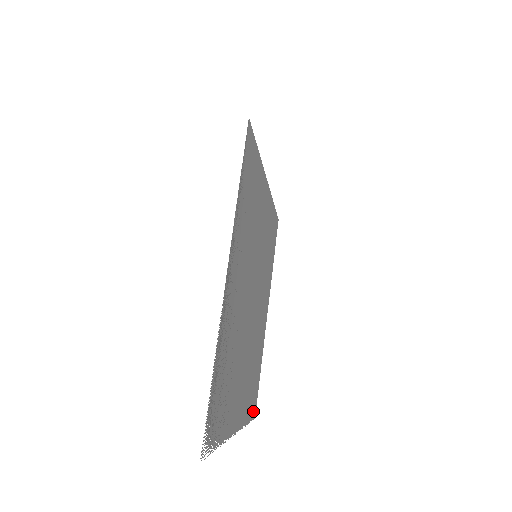
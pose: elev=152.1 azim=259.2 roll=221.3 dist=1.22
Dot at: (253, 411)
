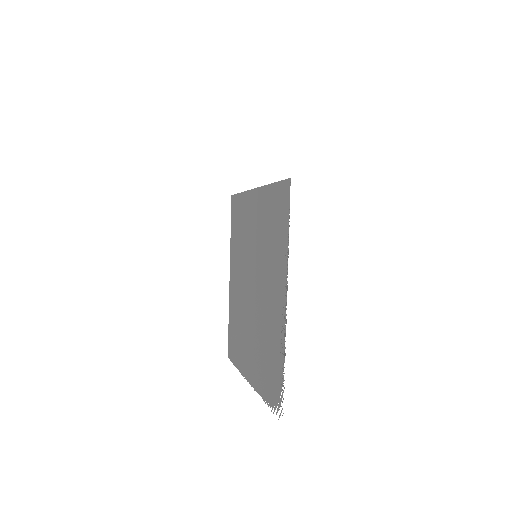
Dot at: (231, 355)
